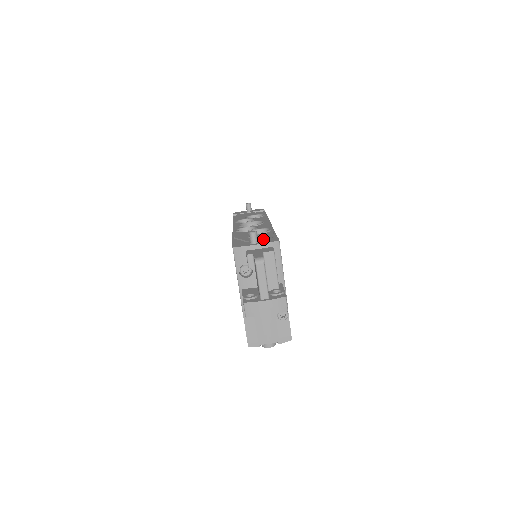
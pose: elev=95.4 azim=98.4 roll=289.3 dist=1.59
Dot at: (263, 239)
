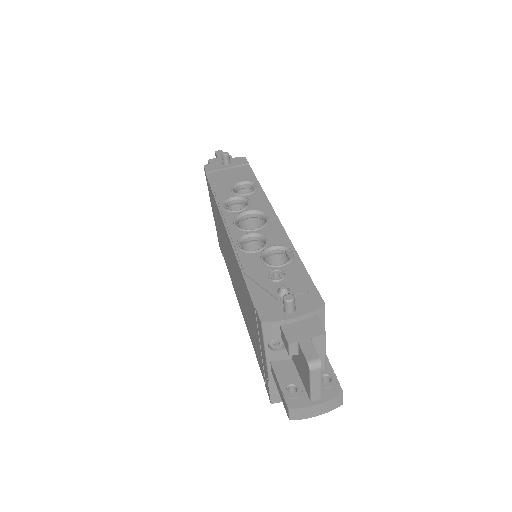
Dot at: (298, 295)
